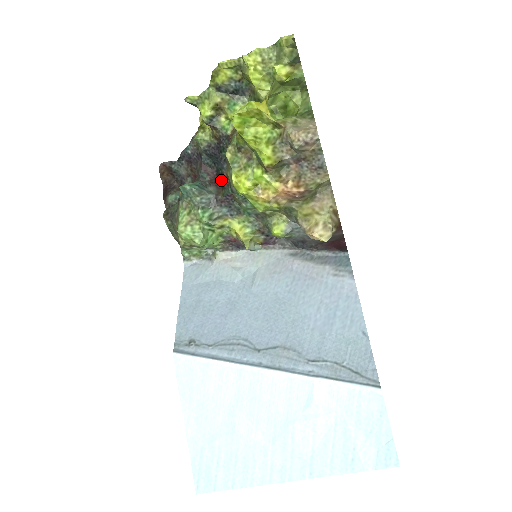
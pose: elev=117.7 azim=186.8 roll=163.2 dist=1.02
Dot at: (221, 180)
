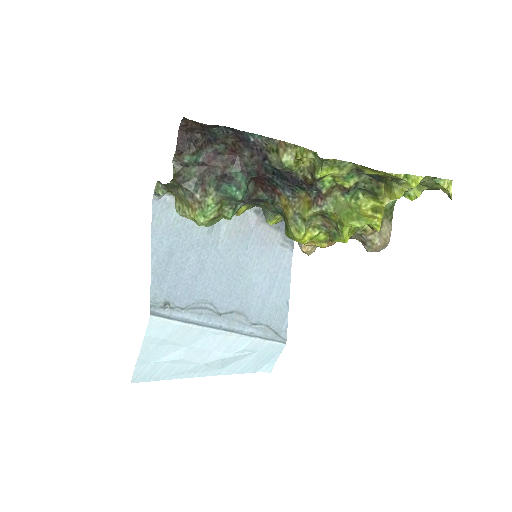
Dot at: (267, 186)
